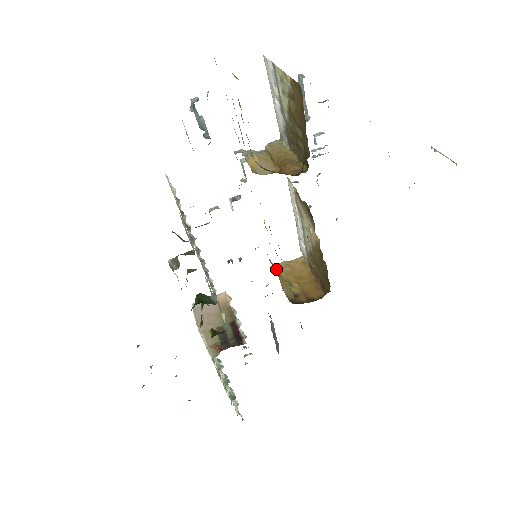
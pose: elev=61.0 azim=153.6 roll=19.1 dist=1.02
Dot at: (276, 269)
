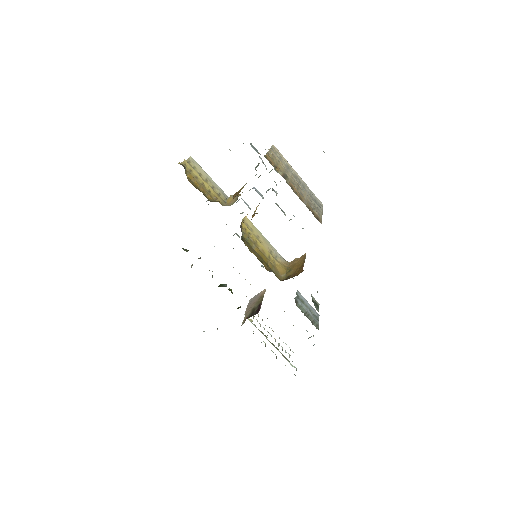
Dot at: (286, 264)
